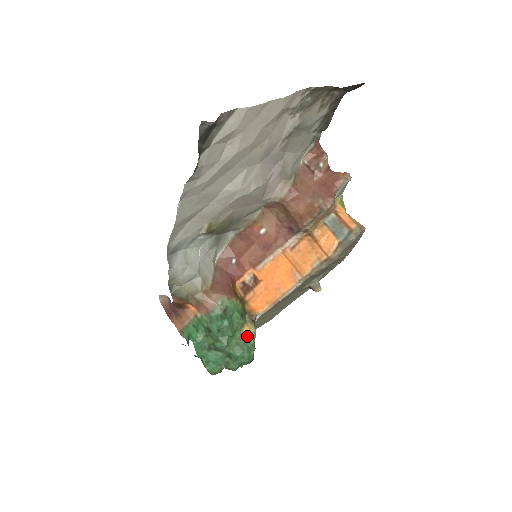
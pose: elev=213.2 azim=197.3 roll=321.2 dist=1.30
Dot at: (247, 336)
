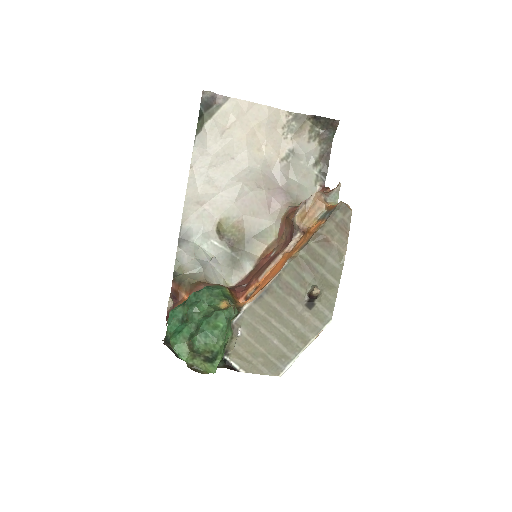
Dot at: (222, 309)
